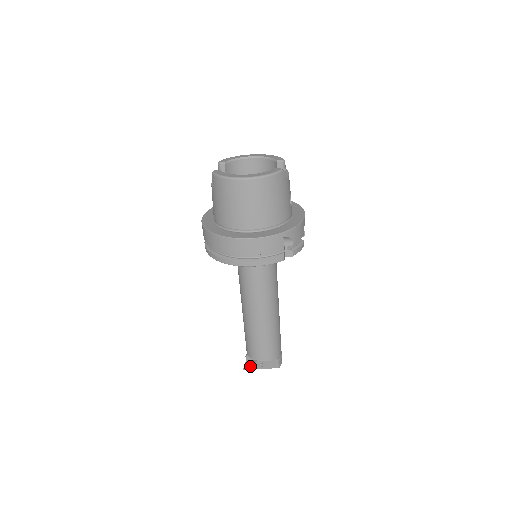
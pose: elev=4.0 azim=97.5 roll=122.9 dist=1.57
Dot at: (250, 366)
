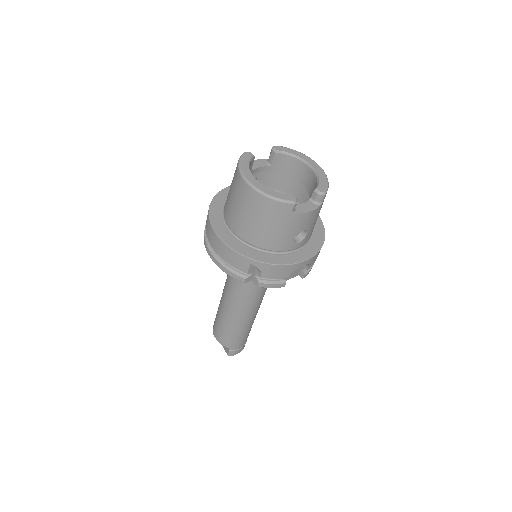
Dot at: occluded
